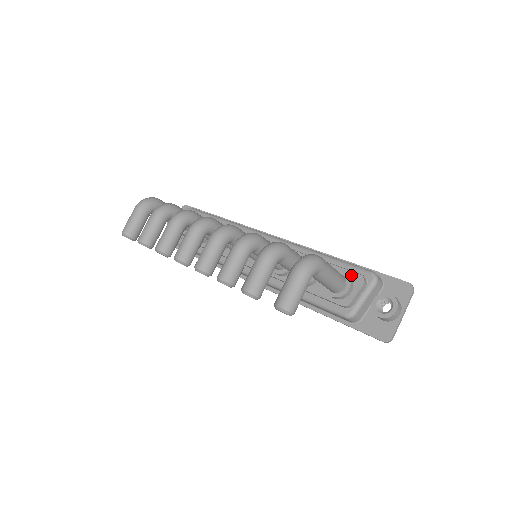
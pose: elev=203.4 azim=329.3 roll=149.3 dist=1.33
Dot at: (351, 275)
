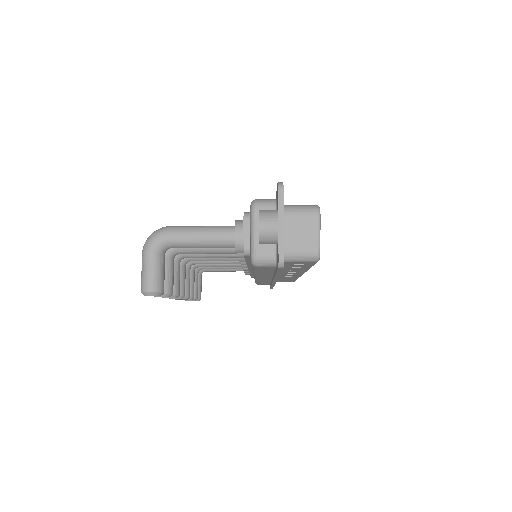
Dot at: occluded
